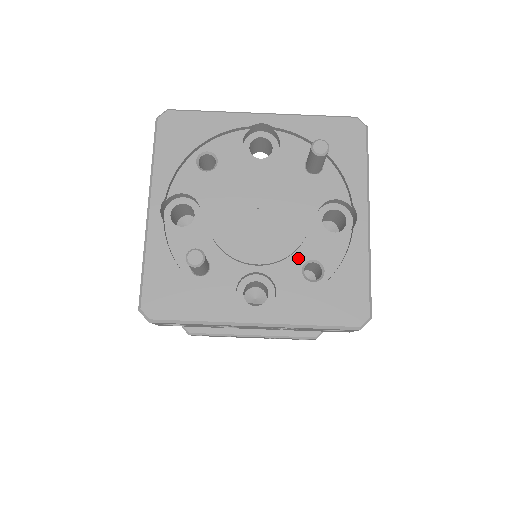
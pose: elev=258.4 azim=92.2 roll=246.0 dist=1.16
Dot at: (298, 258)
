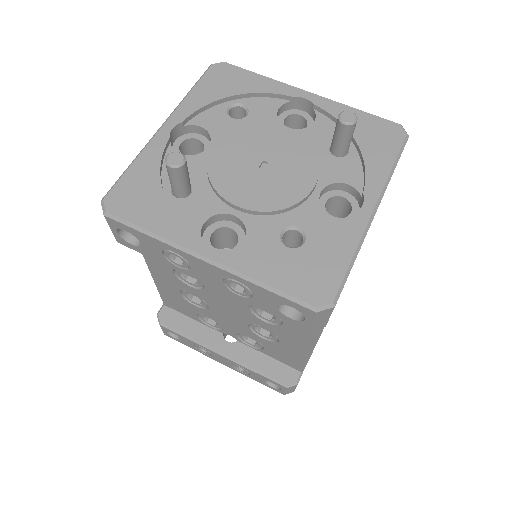
Dot at: (283, 220)
